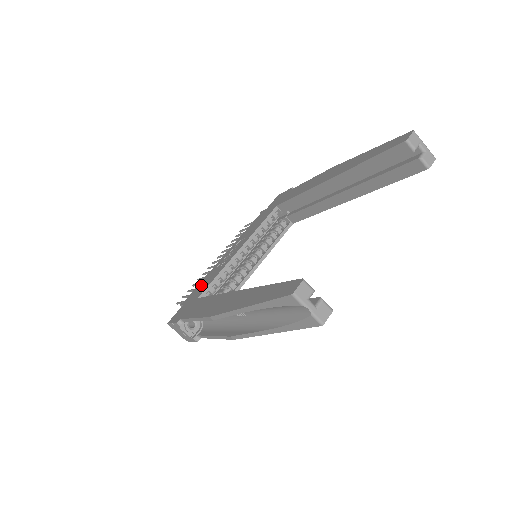
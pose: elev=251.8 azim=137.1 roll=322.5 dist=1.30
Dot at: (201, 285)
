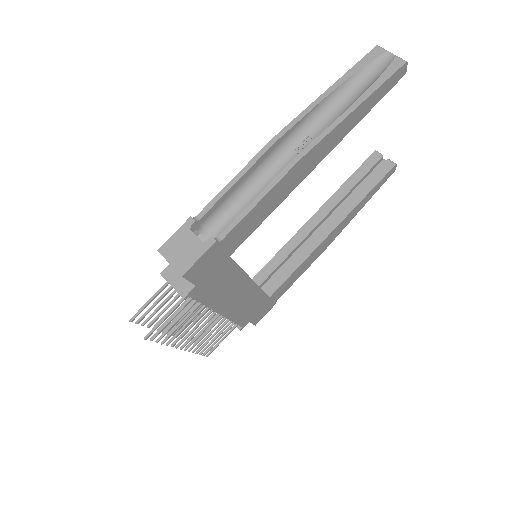
Dot at: occluded
